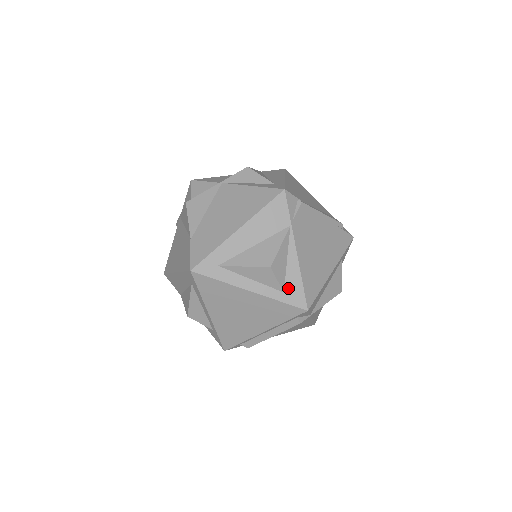
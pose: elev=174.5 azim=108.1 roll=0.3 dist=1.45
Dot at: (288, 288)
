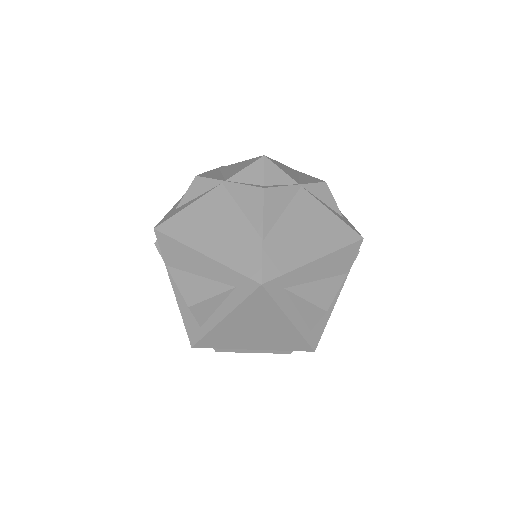
Dot at: (315, 328)
